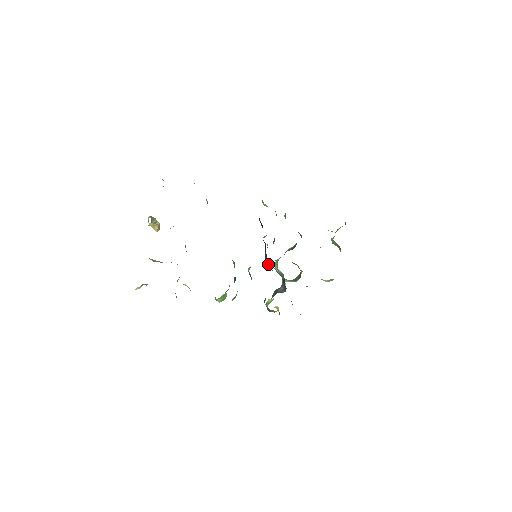
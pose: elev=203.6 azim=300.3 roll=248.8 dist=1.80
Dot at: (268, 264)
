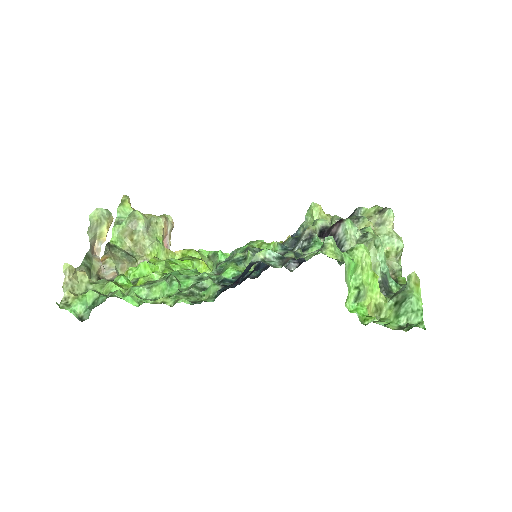
Dot at: occluded
